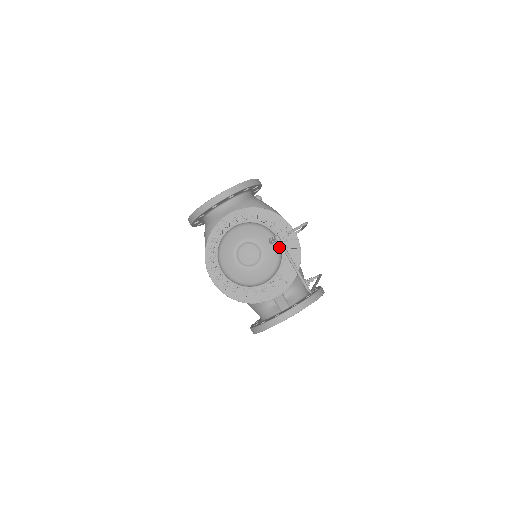
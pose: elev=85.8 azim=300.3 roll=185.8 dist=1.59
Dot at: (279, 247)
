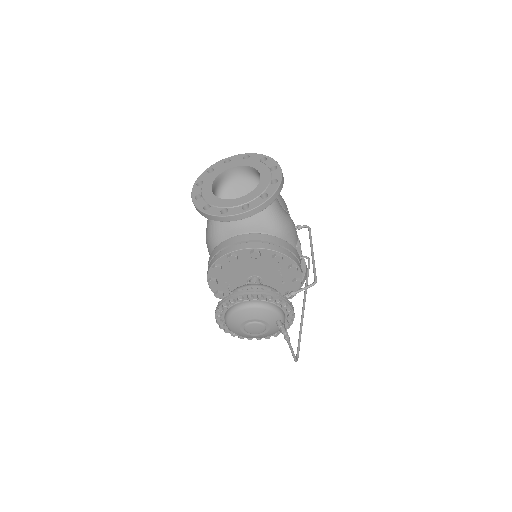
Dot at: occluded
